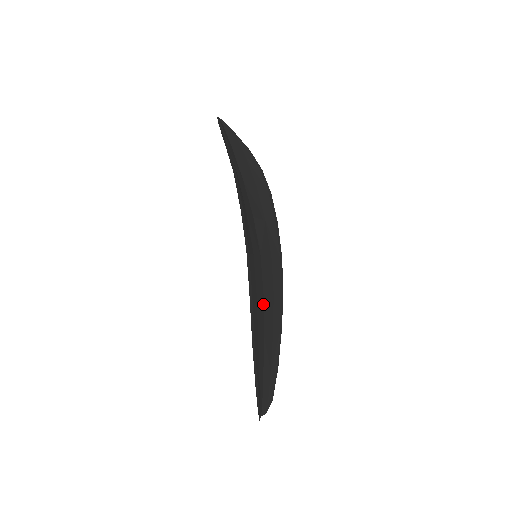
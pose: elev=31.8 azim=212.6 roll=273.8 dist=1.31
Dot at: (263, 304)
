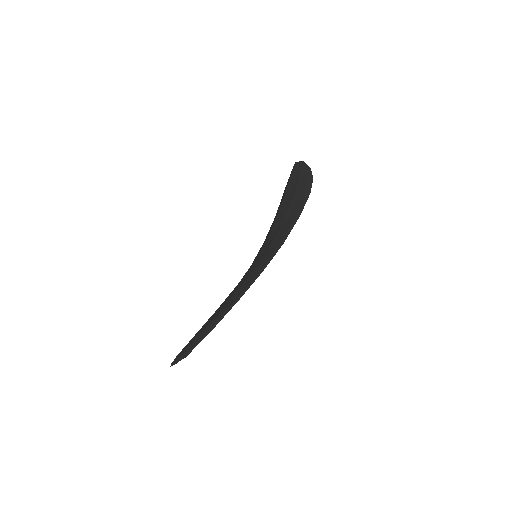
Dot at: occluded
